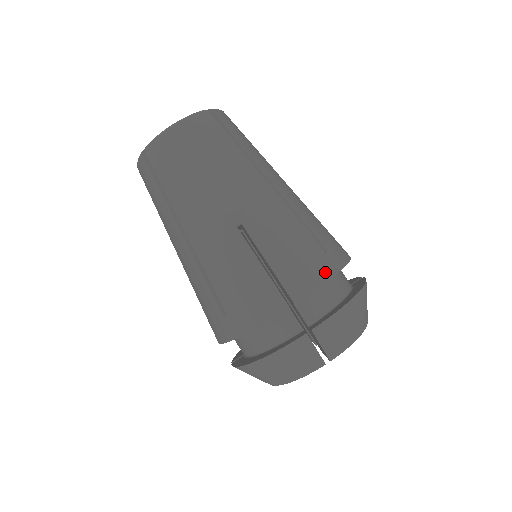
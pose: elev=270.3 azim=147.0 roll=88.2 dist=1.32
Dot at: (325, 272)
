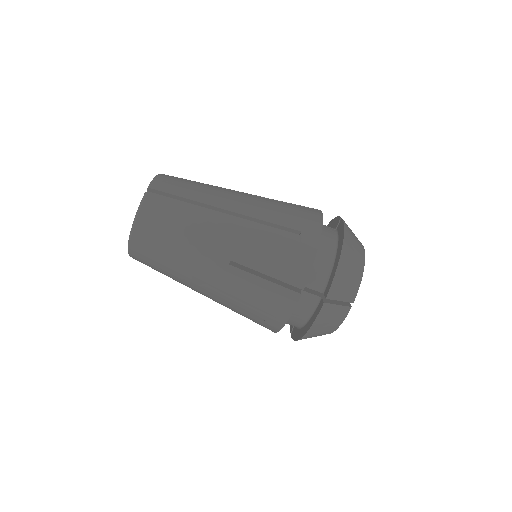
Dot at: (309, 252)
